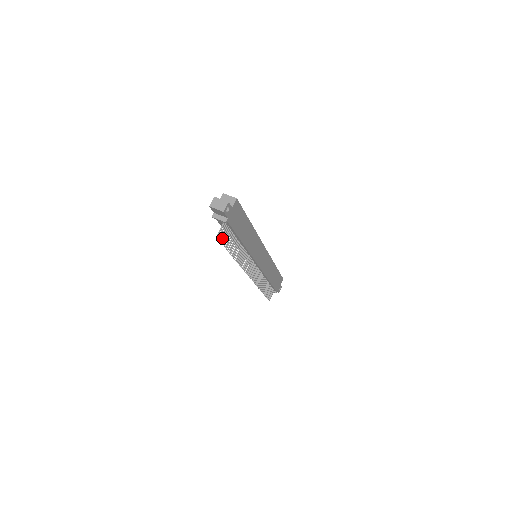
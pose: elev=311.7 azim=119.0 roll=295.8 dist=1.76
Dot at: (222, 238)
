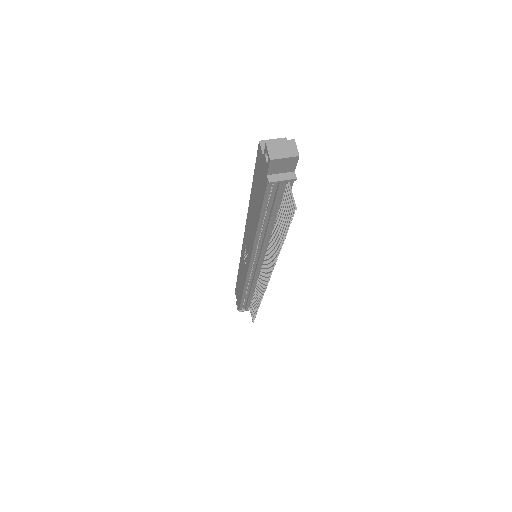
Dot at: (290, 213)
